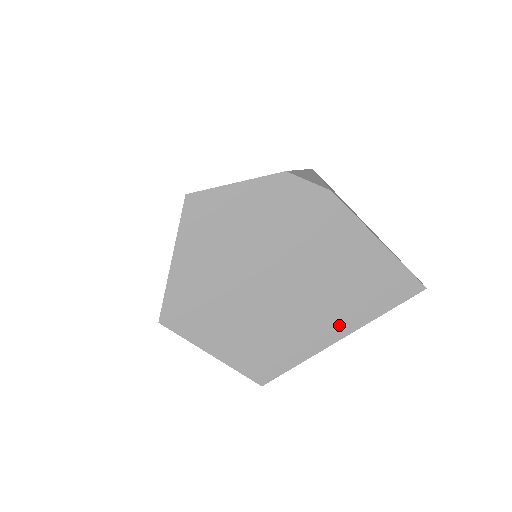
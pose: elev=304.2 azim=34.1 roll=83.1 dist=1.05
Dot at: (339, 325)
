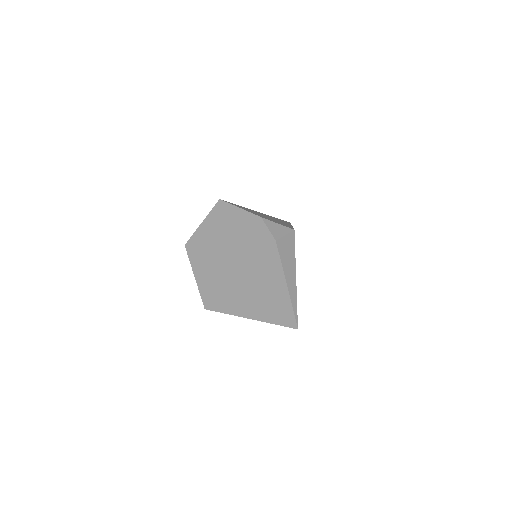
Dot at: (249, 310)
